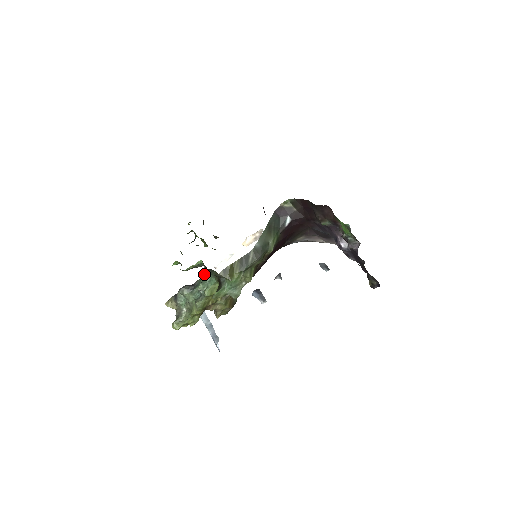
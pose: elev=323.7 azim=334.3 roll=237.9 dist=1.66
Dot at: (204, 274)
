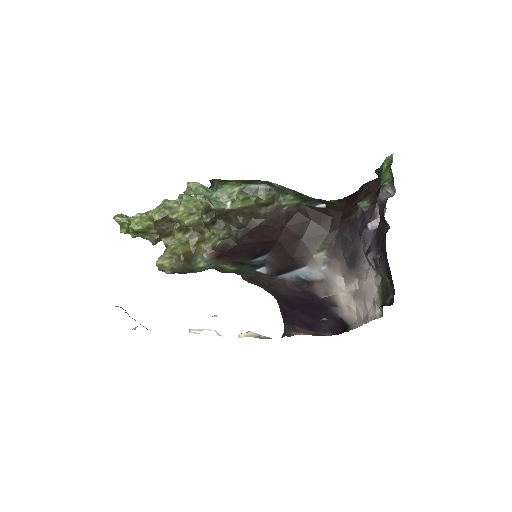
Dot at: occluded
